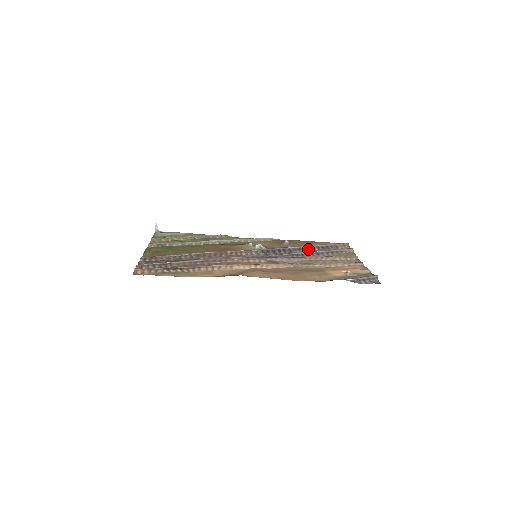
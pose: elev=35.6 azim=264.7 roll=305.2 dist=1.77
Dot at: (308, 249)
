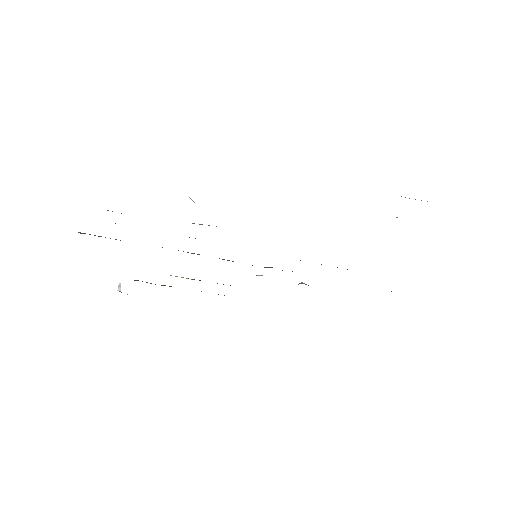
Dot at: occluded
